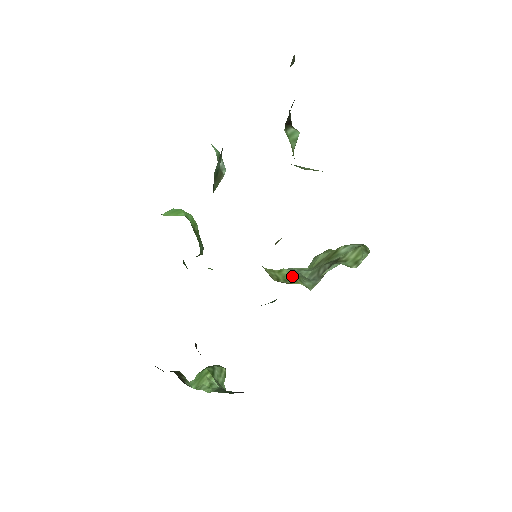
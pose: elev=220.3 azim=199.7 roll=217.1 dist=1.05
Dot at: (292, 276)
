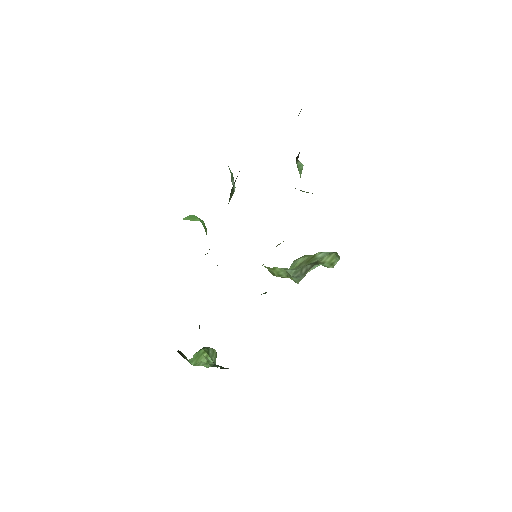
Dot at: (284, 273)
